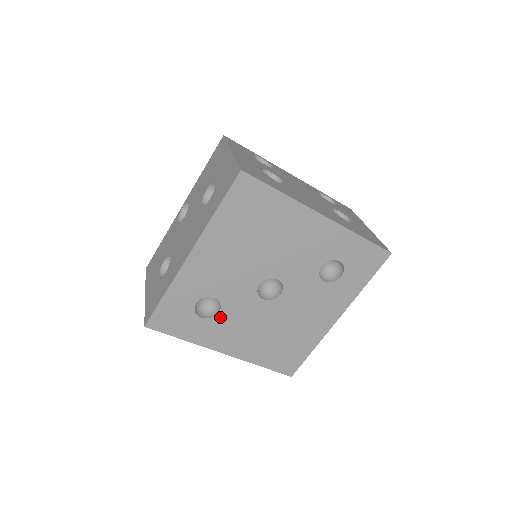
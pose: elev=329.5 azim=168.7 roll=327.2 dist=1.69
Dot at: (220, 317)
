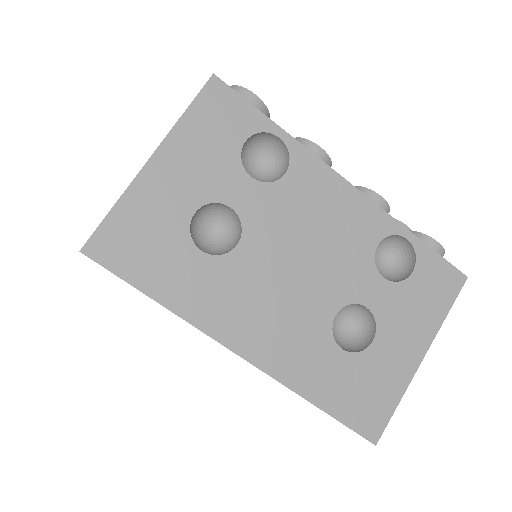
Dot at: occluded
